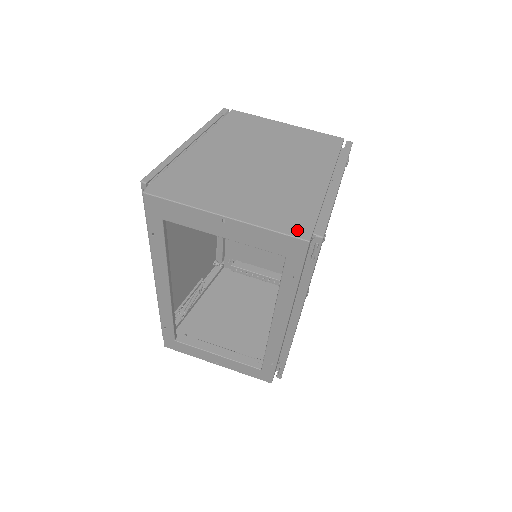
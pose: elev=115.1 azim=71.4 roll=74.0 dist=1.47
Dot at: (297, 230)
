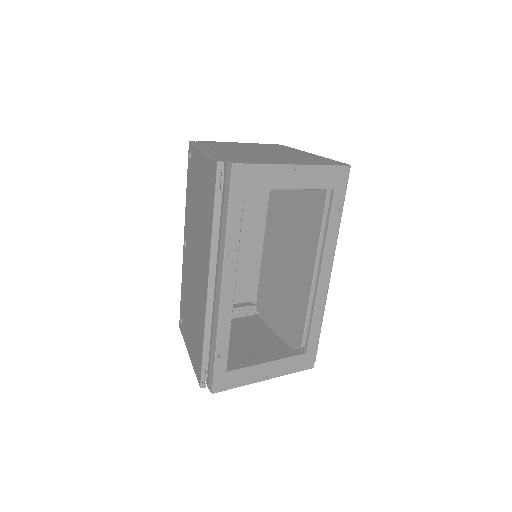
Dot at: (337, 164)
